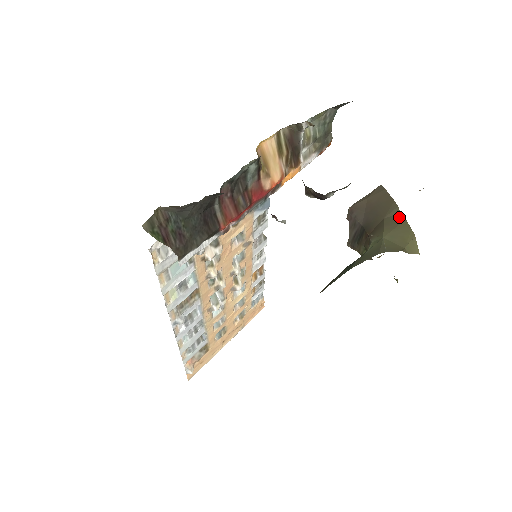
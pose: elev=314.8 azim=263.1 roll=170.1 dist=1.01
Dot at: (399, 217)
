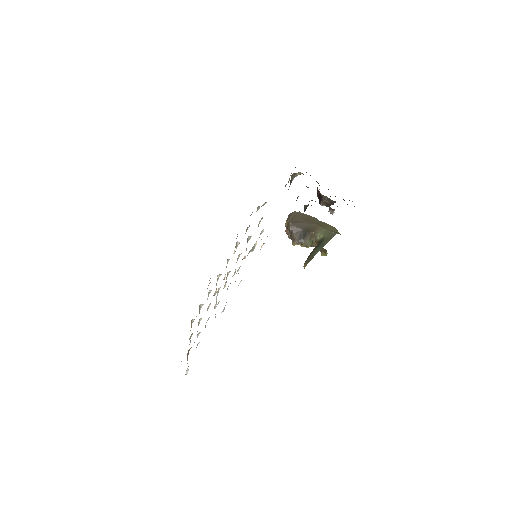
Dot at: (321, 222)
